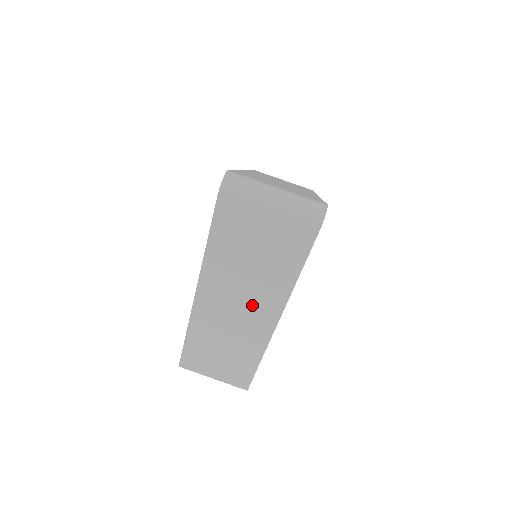
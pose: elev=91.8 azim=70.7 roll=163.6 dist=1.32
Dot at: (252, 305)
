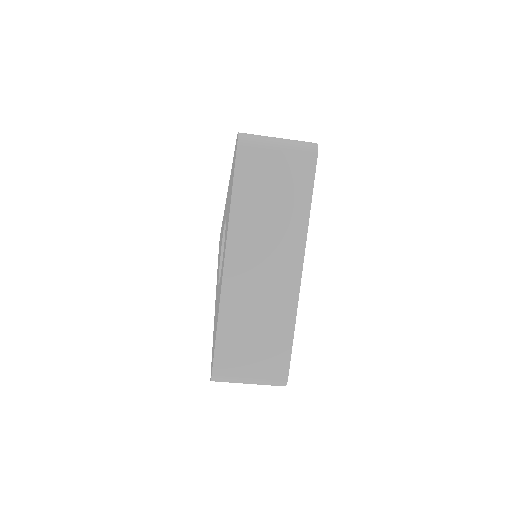
Dot at: occluded
